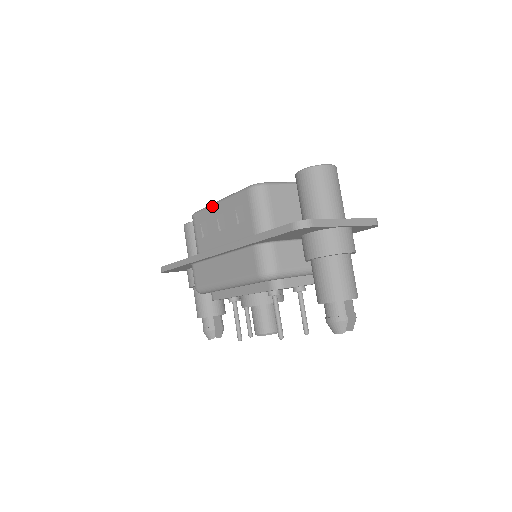
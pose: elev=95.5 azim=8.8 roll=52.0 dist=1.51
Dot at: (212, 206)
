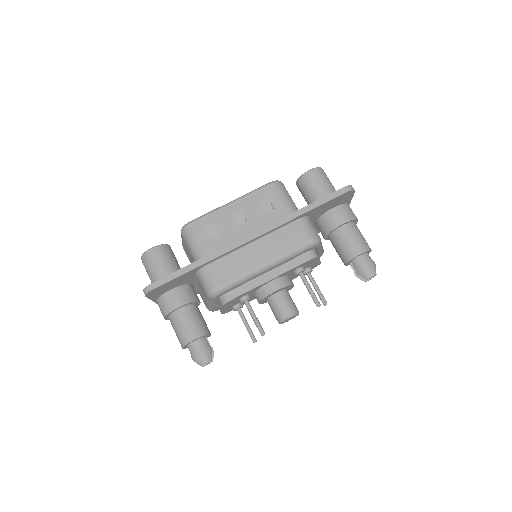
Dot at: (222, 208)
